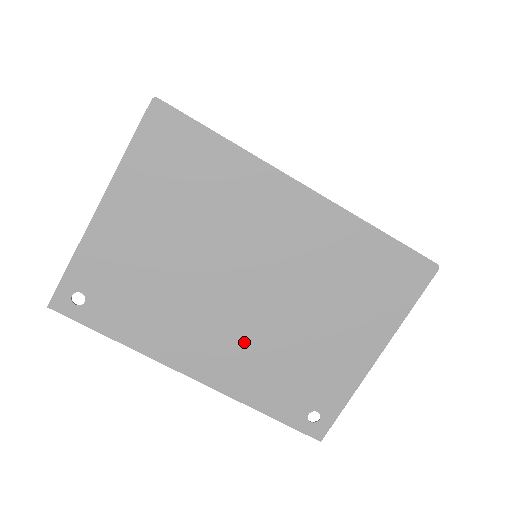
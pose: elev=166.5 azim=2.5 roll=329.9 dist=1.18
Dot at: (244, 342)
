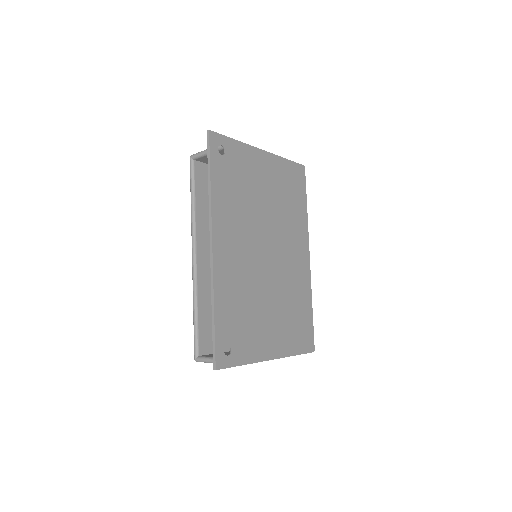
Dot at: (245, 269)
